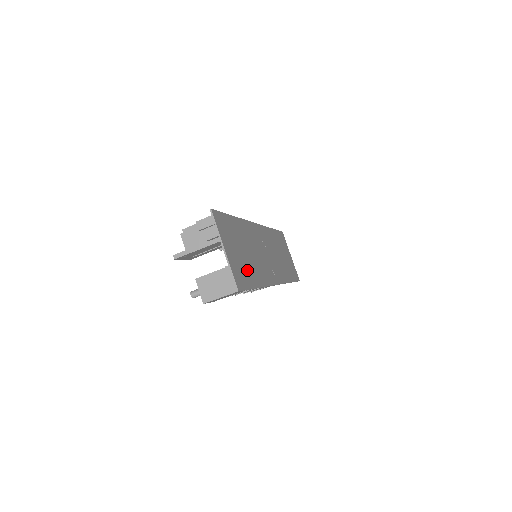
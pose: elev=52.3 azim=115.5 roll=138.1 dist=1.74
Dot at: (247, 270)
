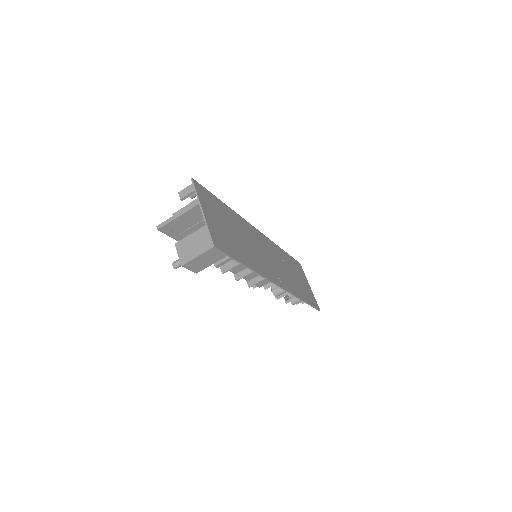
Dot at: (234, 245)
